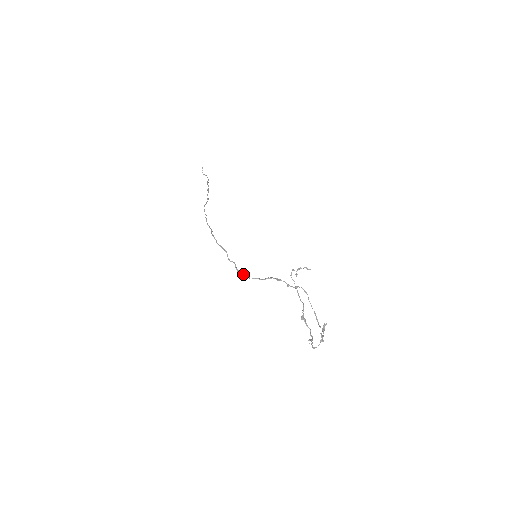
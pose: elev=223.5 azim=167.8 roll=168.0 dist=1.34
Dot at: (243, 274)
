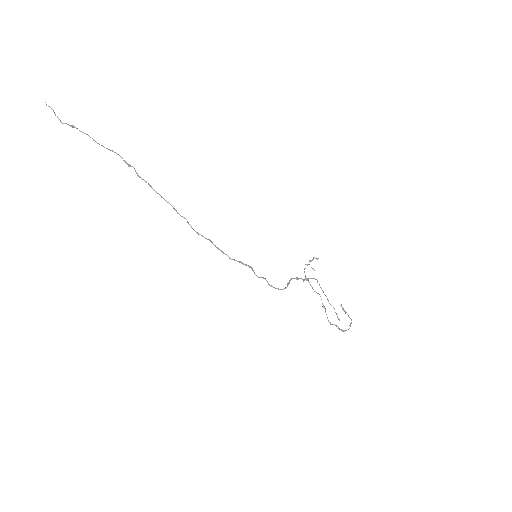
Dot at: occluded
